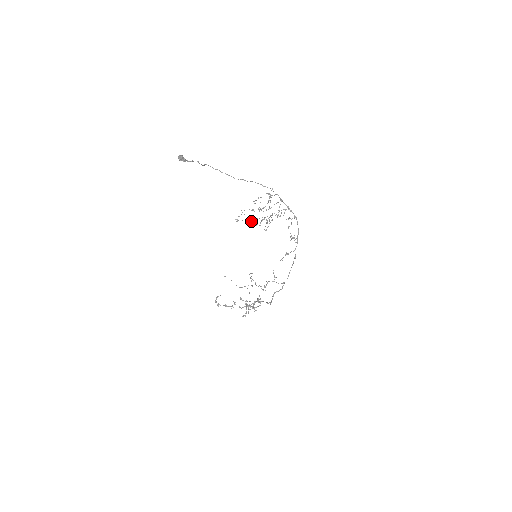
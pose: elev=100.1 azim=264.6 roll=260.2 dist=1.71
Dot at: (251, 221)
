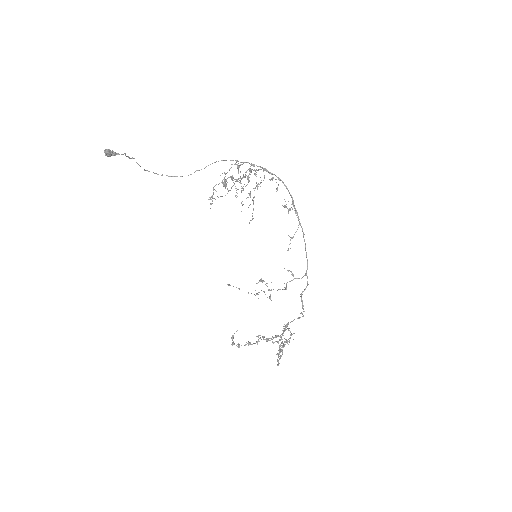
Dot at: (228, 191)
